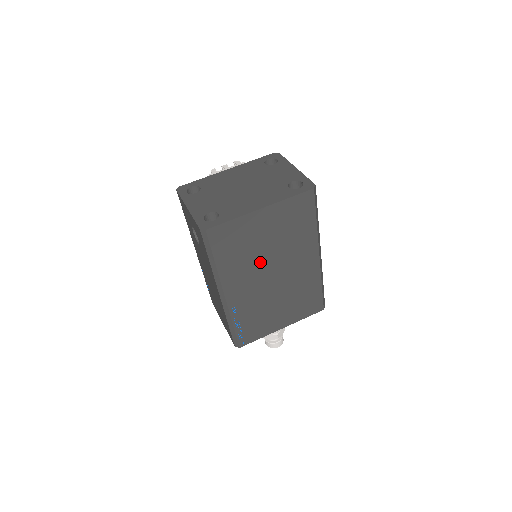
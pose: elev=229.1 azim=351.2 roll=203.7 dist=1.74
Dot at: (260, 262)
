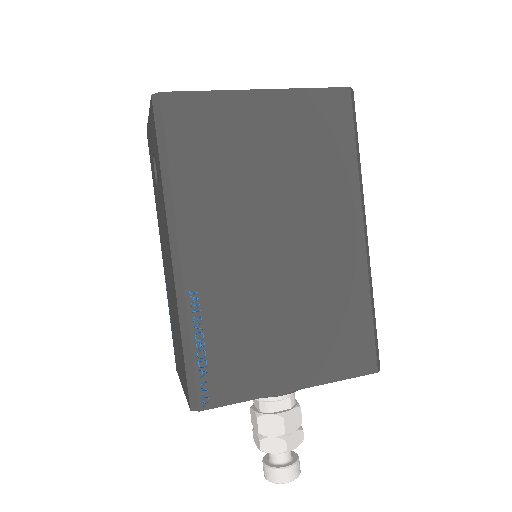
Dot at: (254, 202)
